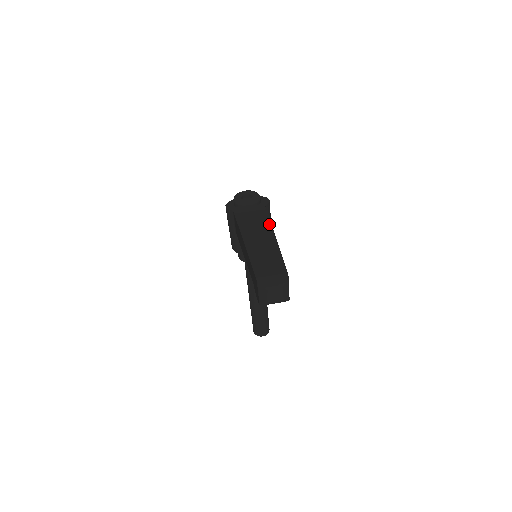
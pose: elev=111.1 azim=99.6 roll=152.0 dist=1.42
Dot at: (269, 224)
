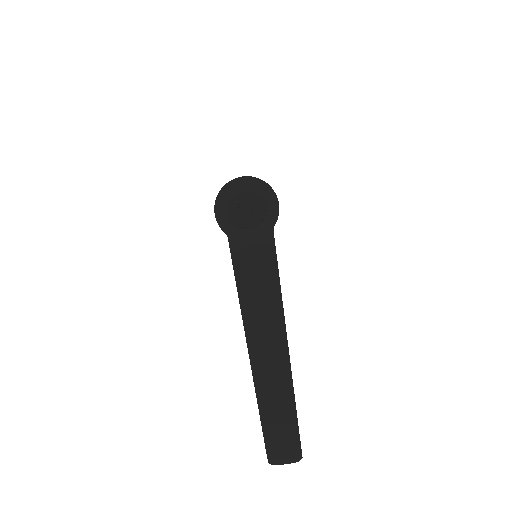
Dot at: (280, 303)
